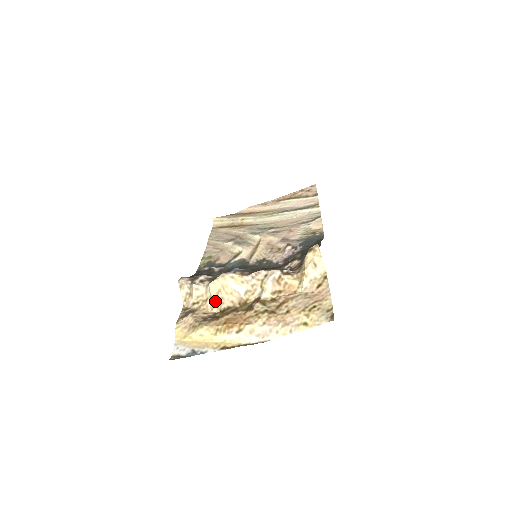
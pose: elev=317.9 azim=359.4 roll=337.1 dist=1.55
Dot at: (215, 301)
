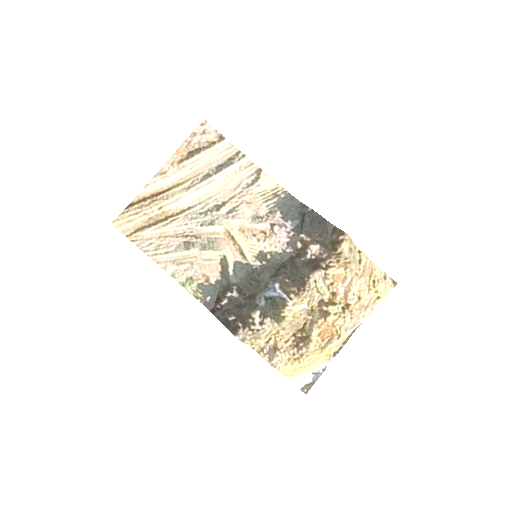
Dot at: (290, 329)
